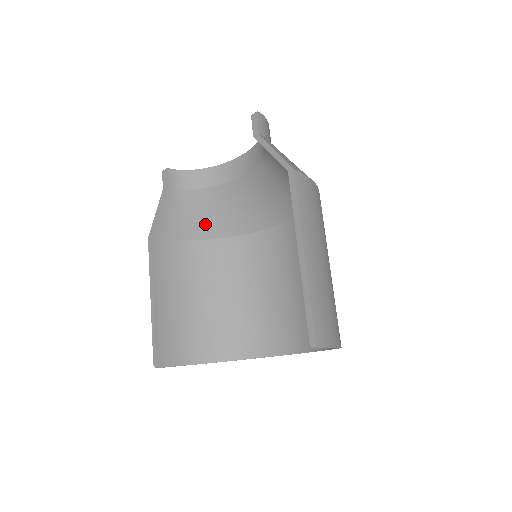
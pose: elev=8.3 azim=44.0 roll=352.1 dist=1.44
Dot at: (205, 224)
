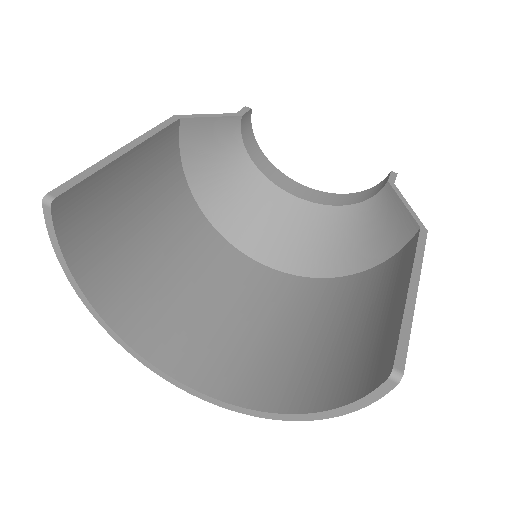
Dot at: (210, 182)
